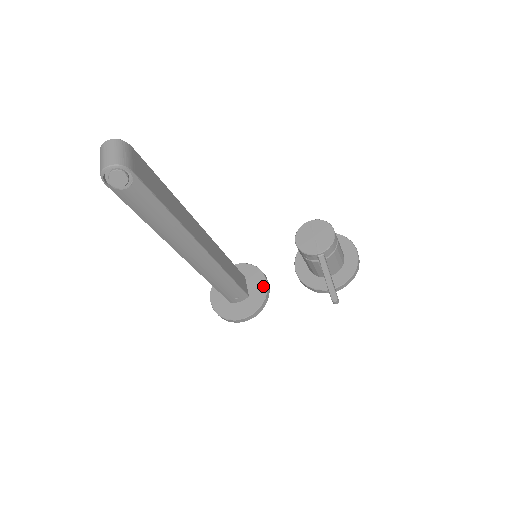
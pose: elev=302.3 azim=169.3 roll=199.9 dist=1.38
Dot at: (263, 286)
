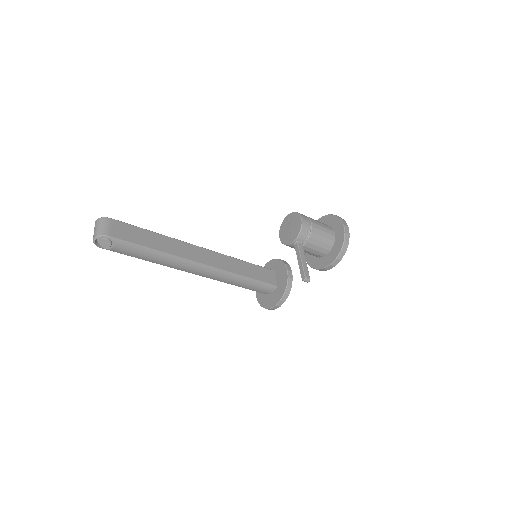
Dot at: (285, 275)
